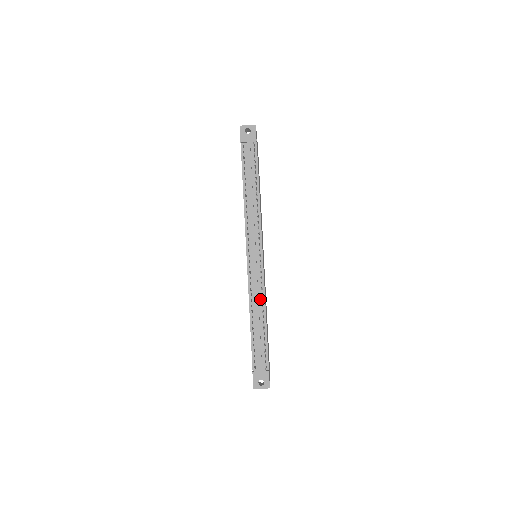
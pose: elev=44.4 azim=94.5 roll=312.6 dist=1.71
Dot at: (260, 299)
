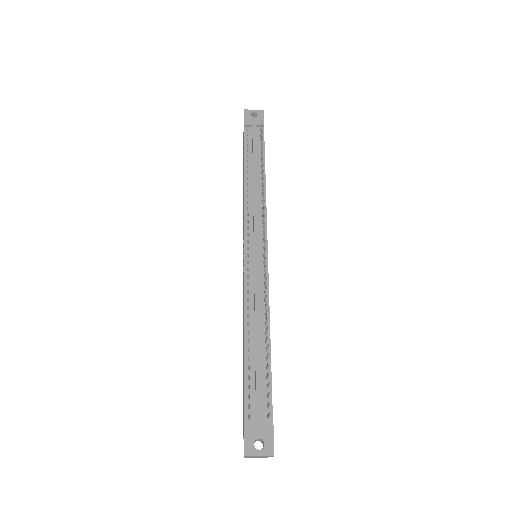
Dot at: (262, 307)
